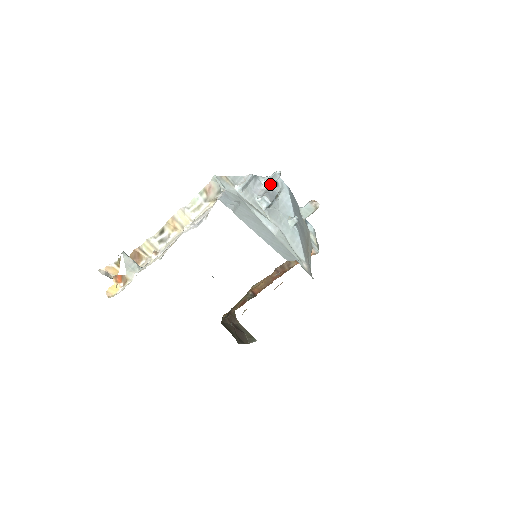
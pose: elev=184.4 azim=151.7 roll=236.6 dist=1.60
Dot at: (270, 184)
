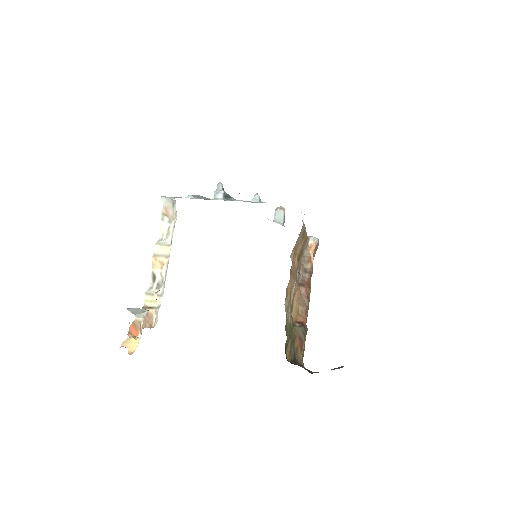
Dot at: occluded
